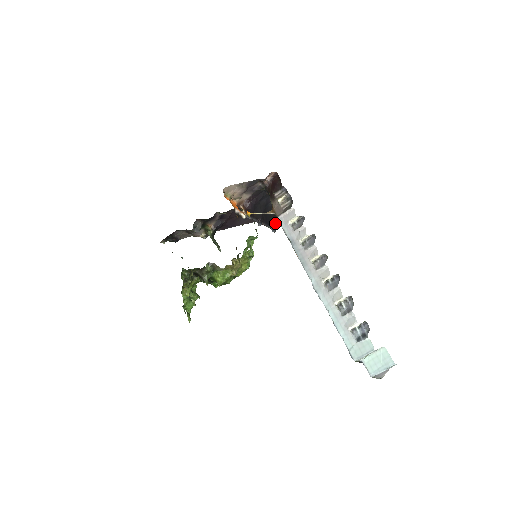
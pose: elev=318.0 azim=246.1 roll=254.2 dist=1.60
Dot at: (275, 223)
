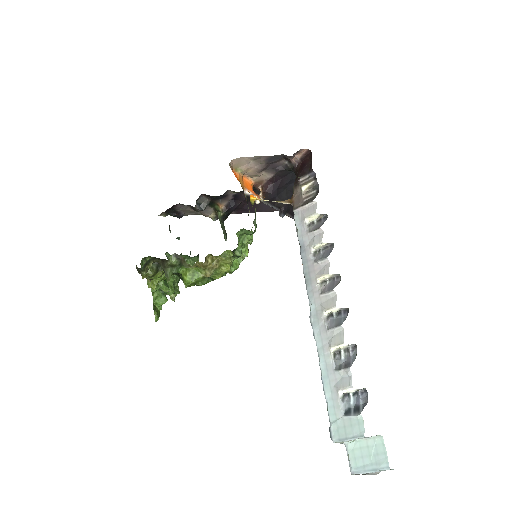
Dot at: occluded
